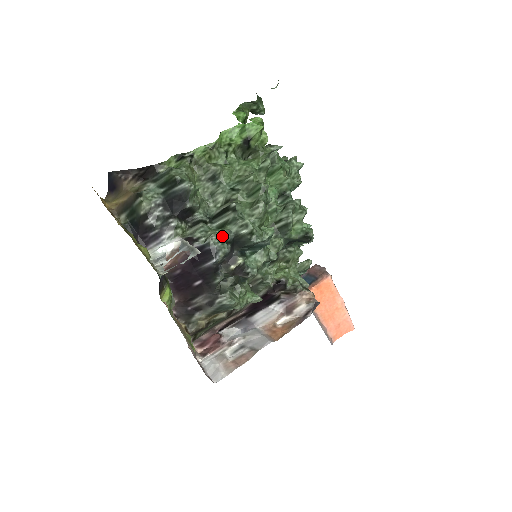
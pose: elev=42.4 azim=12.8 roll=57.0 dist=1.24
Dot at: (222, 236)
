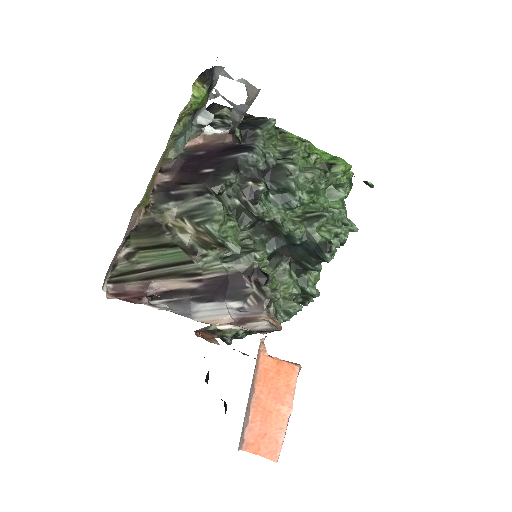
Dot at: (268, 152)
